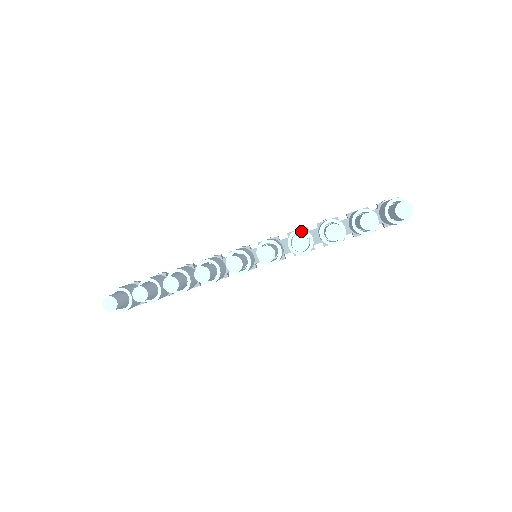
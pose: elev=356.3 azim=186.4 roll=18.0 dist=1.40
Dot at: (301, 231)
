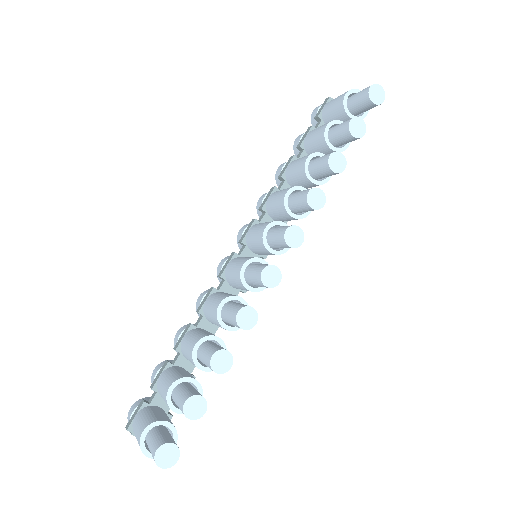
Dot at: (291, 190)
